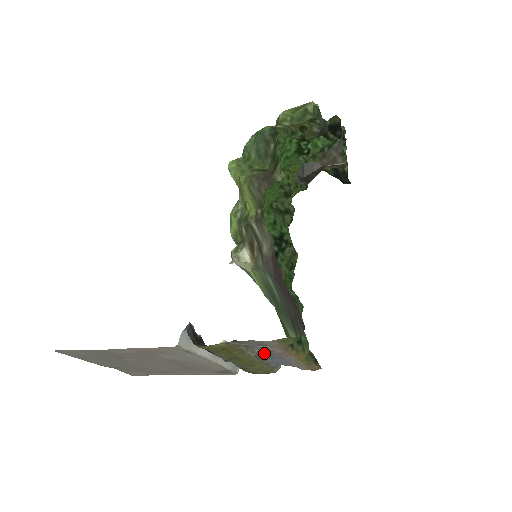
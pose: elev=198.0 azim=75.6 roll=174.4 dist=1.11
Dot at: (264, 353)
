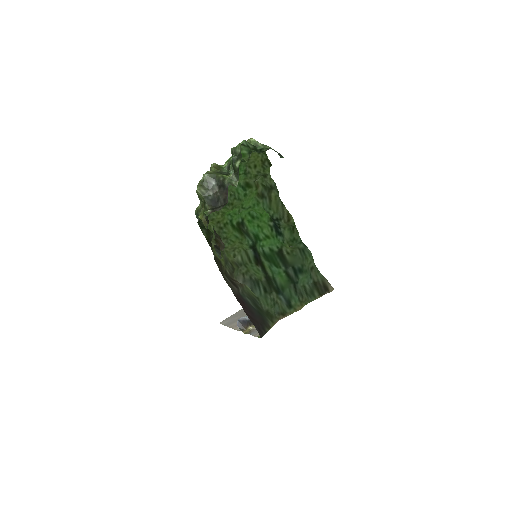
Dot at: occluded
